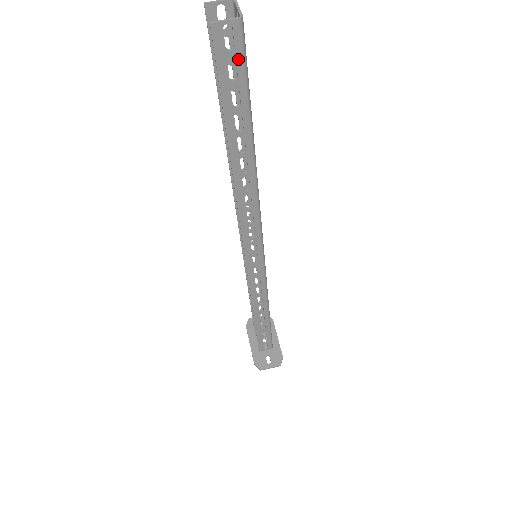
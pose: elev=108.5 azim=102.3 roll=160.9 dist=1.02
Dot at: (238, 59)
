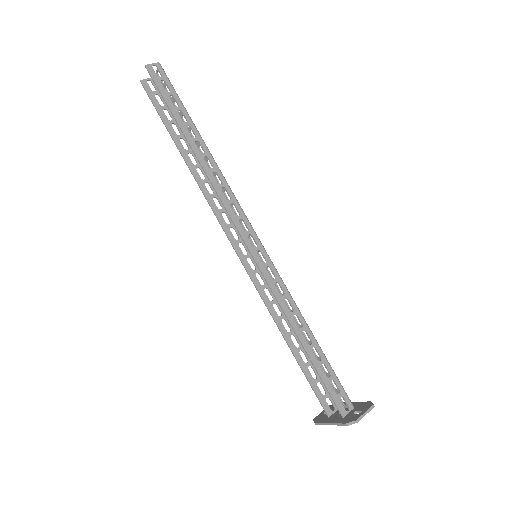
Dot at: (166, 81)
